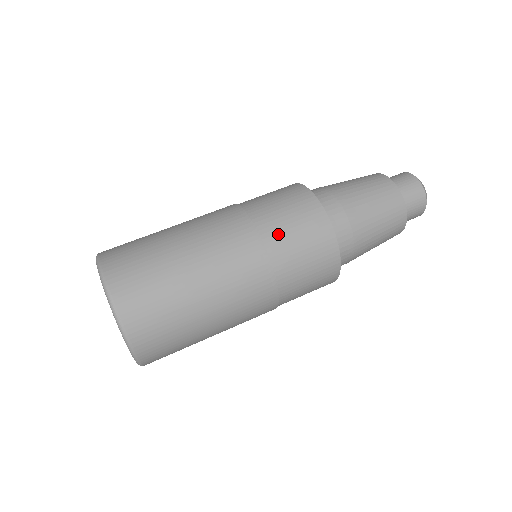
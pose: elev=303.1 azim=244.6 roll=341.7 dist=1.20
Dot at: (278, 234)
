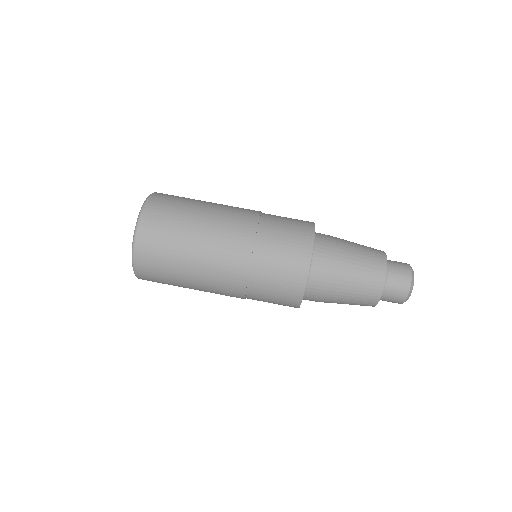
Dot at: (262, 280)
